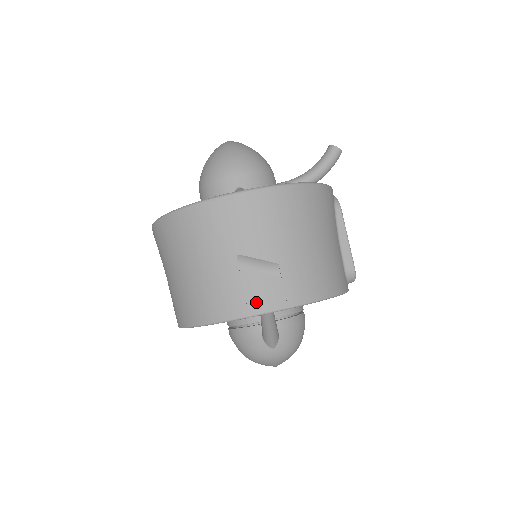
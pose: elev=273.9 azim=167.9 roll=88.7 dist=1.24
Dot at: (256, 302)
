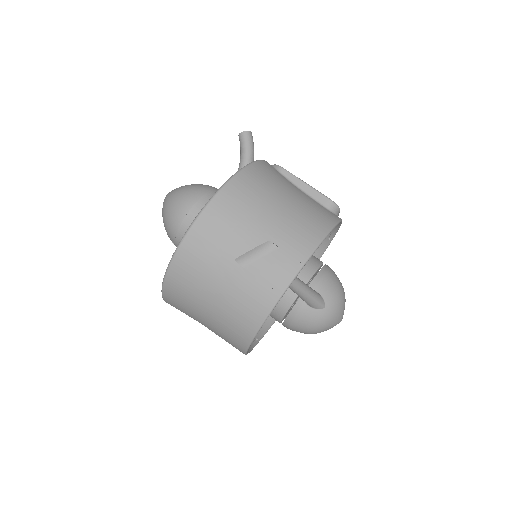
Dot at: (277, 281)
